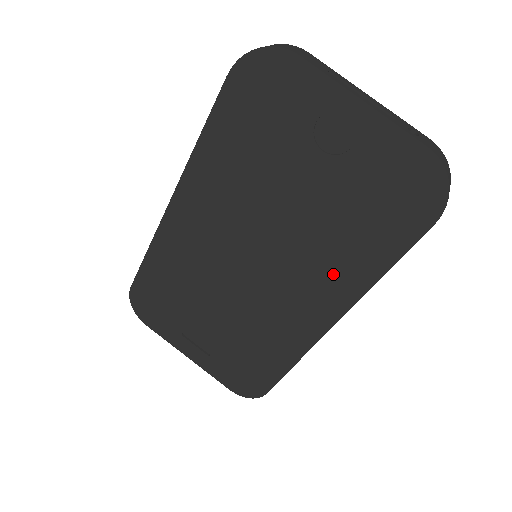
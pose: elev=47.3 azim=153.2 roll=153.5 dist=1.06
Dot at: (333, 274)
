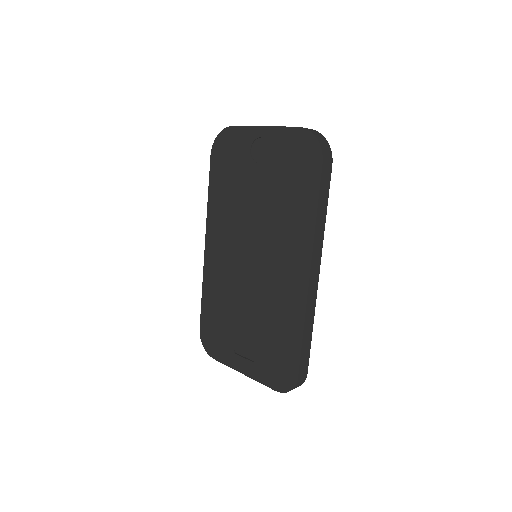
Dot at: (293, 235)
